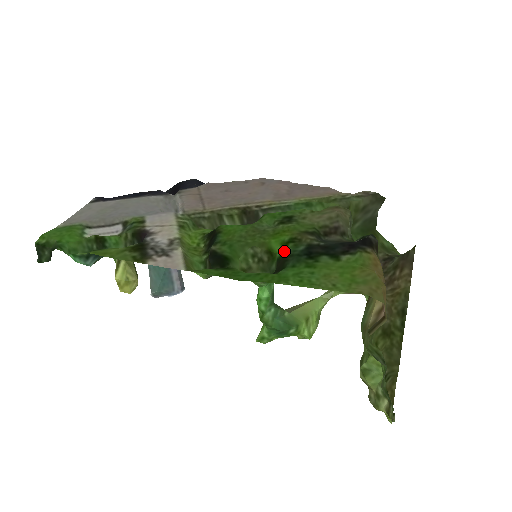
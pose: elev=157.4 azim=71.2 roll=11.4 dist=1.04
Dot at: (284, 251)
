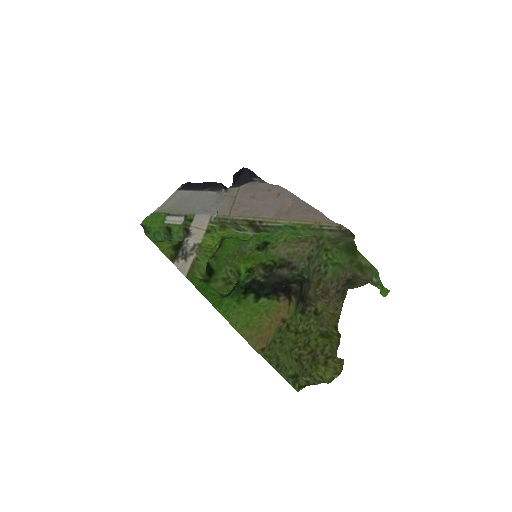
Dot at: (242, 277)
